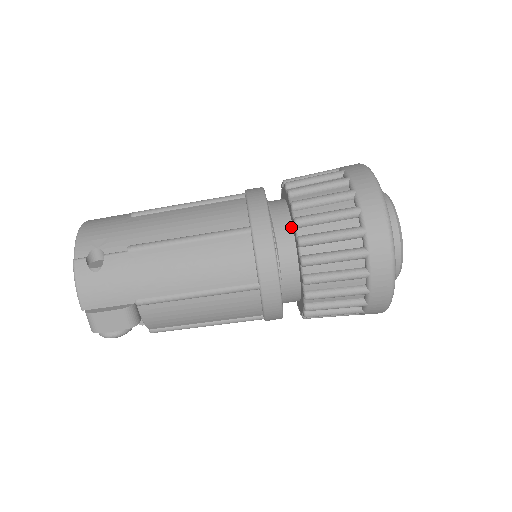
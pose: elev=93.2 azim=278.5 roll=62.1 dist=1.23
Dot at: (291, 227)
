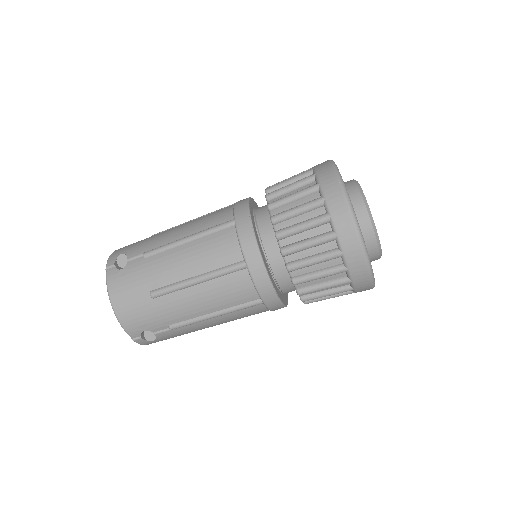
Dot at: occluded
